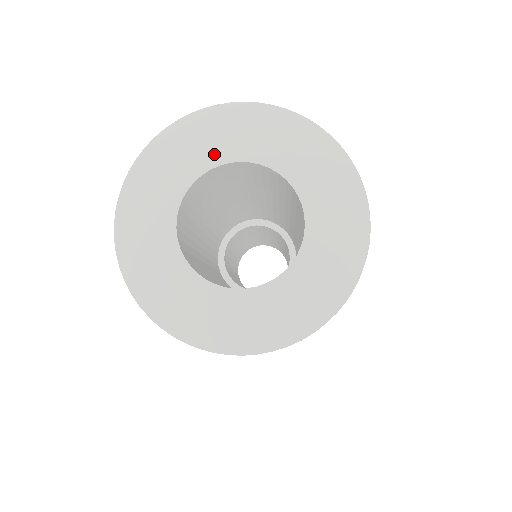
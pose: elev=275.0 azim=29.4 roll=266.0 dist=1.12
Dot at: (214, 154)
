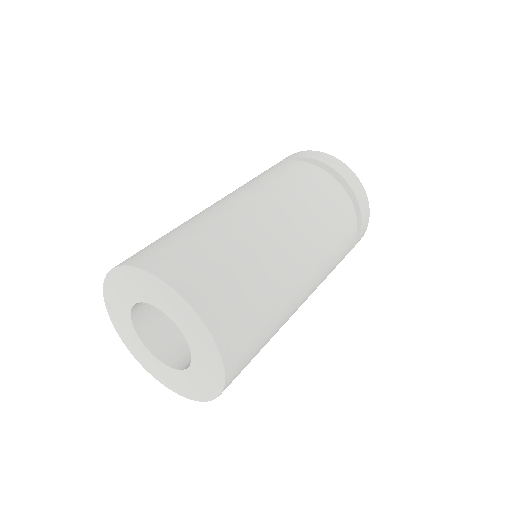
Dot at: (133, 295)
